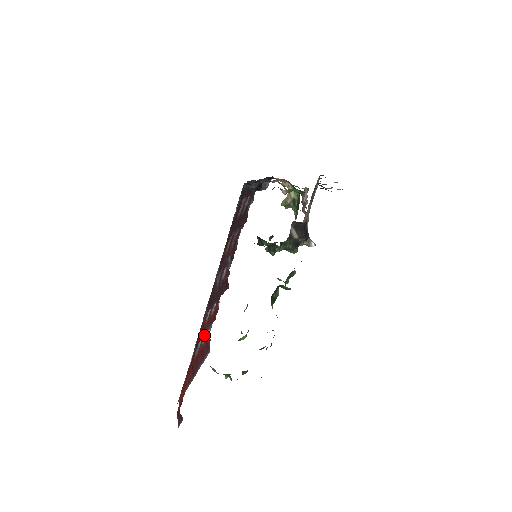
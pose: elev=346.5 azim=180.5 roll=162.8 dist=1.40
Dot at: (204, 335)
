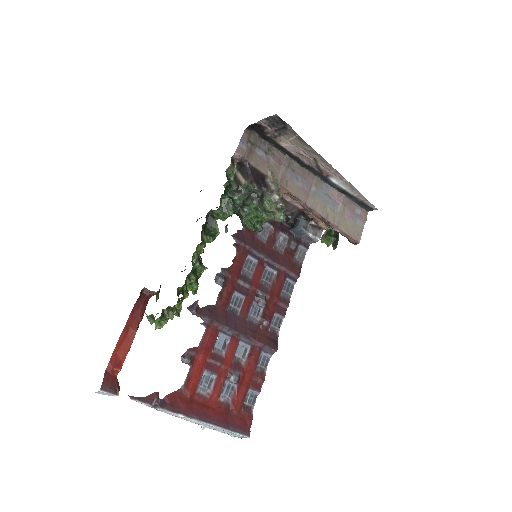
Dot at: (223, 380)
